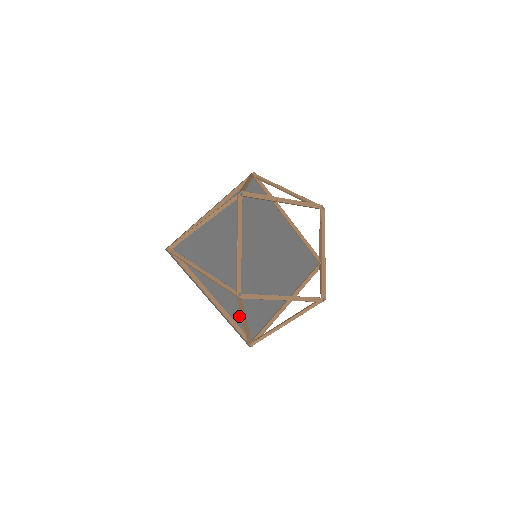
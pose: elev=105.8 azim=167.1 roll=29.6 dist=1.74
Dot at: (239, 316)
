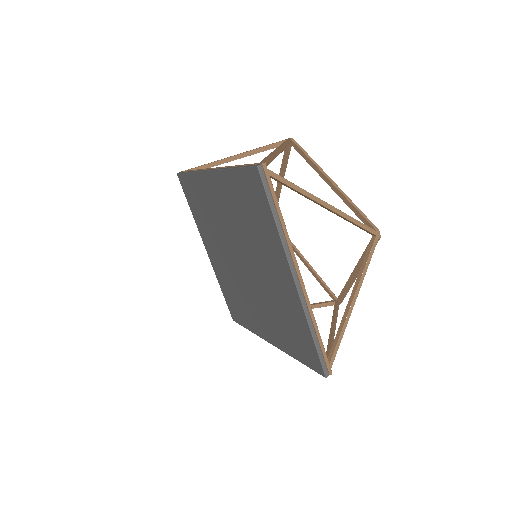
Dot at: occluded
